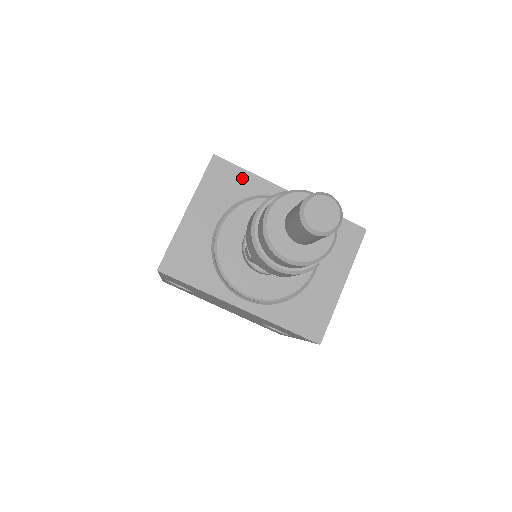
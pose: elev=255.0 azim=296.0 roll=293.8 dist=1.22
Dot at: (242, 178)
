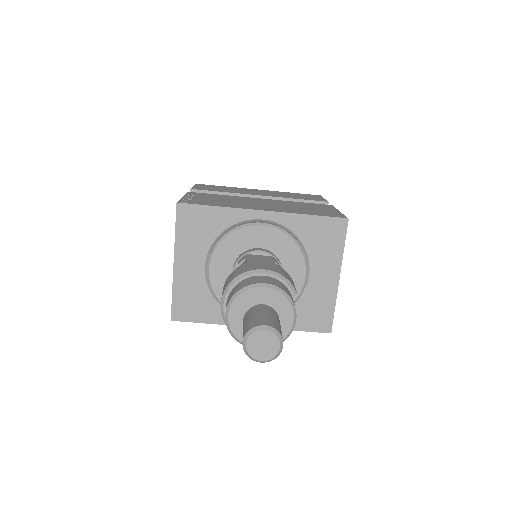
Dot at: (211, 215)
